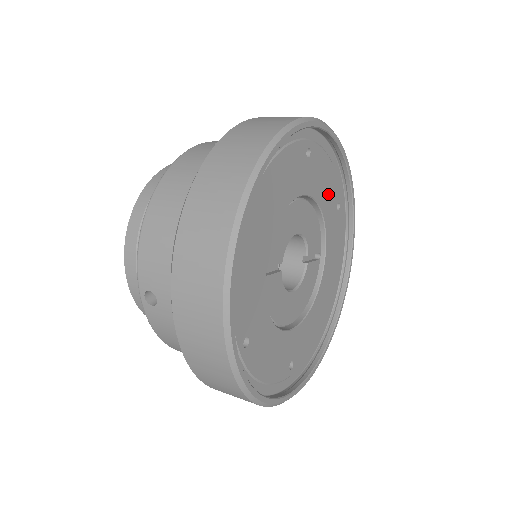
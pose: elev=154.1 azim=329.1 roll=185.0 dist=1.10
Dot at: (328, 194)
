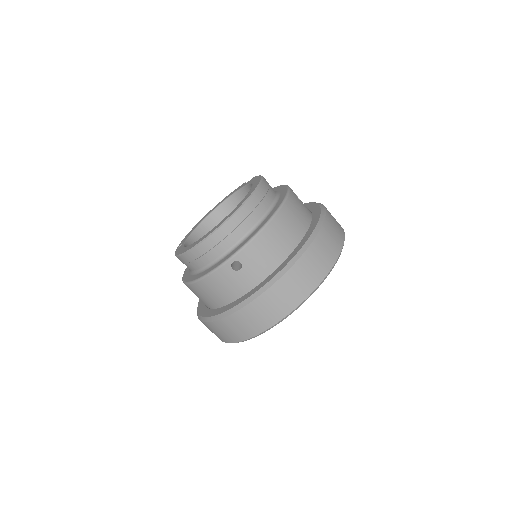
Dot at: occluded
